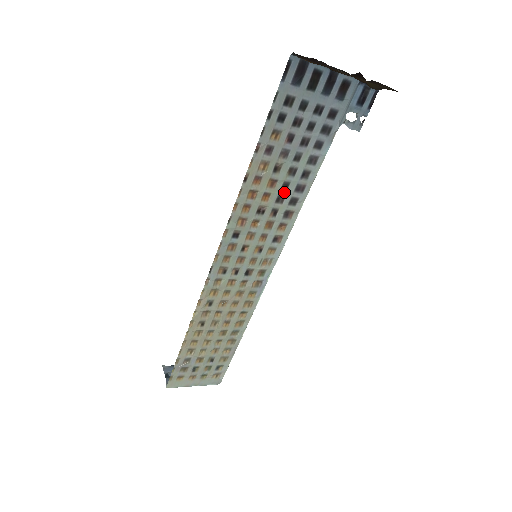
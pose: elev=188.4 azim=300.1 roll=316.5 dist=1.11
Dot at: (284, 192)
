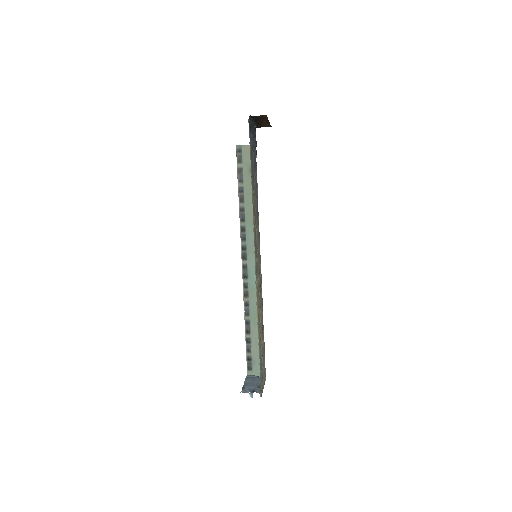
Dot at: (256, 203)
